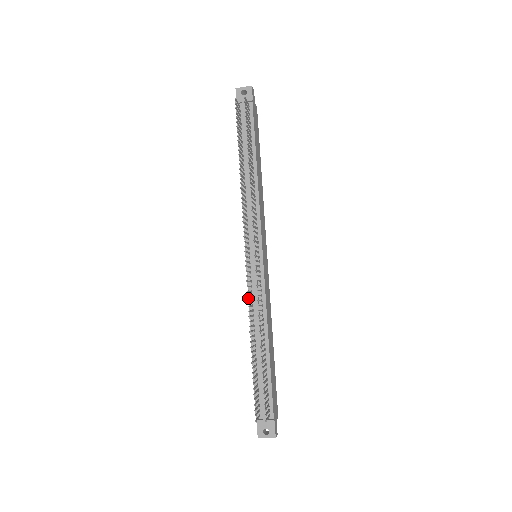
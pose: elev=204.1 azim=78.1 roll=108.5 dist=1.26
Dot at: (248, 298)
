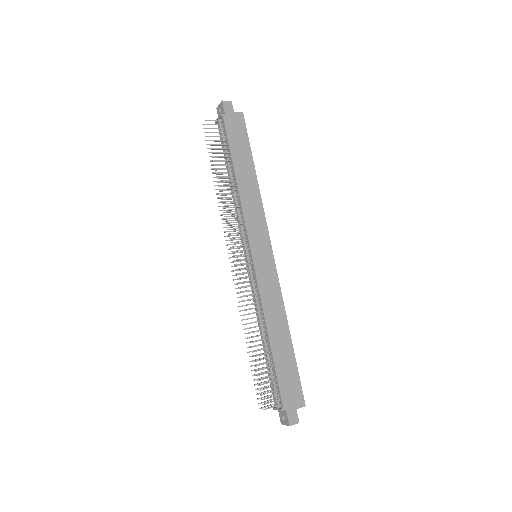
Dot at: occluded
